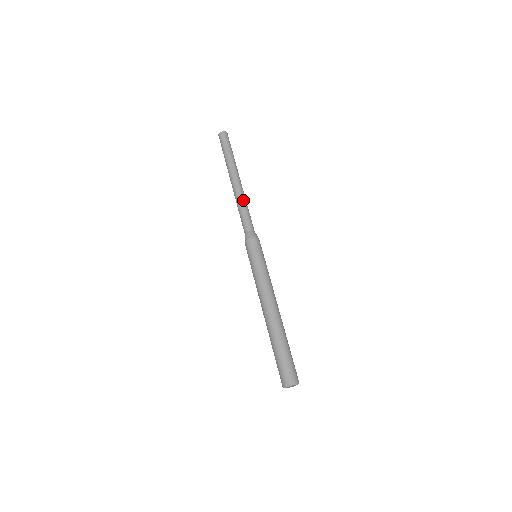
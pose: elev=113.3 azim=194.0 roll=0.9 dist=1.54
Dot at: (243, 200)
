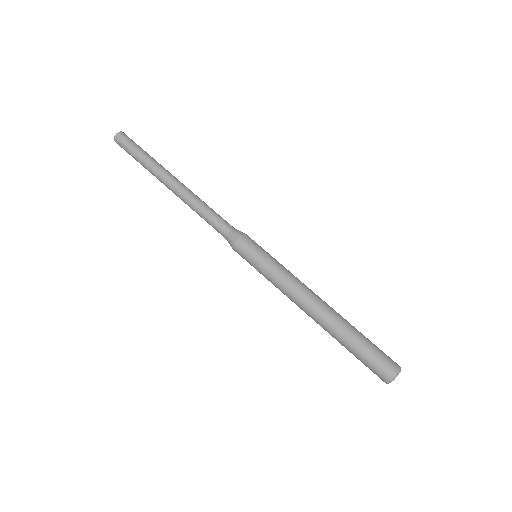
Dot at: (195, 203)
